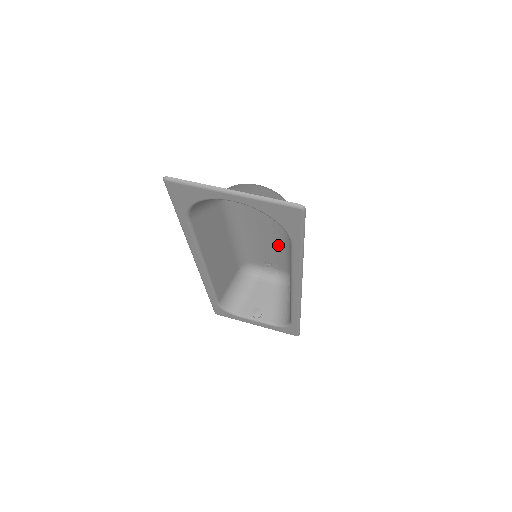
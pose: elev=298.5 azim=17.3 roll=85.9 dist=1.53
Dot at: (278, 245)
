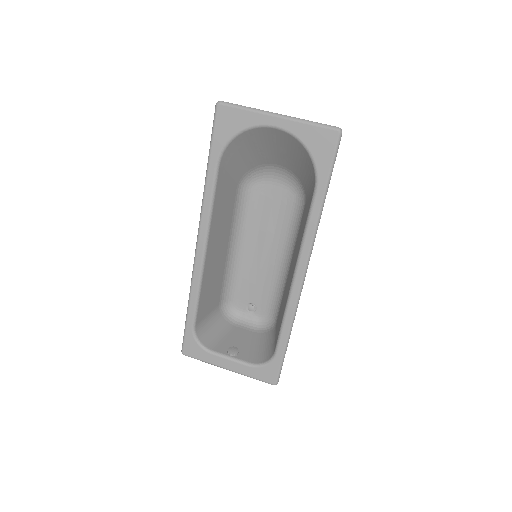
Dot at: (272, 268)
